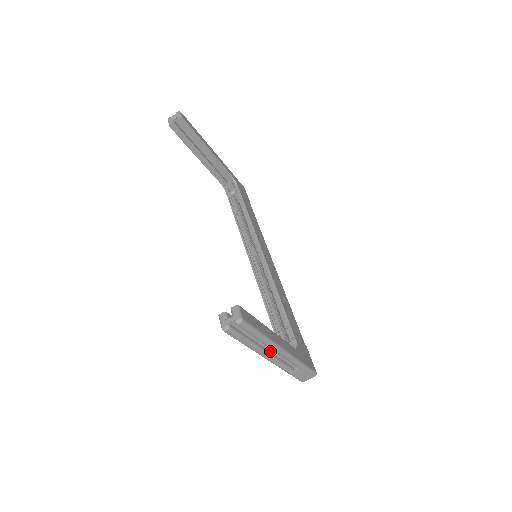
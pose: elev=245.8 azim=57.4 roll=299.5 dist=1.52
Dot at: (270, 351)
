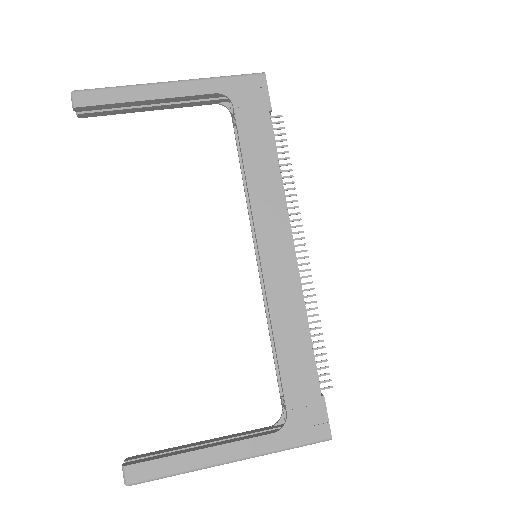
Dot at: occluded
